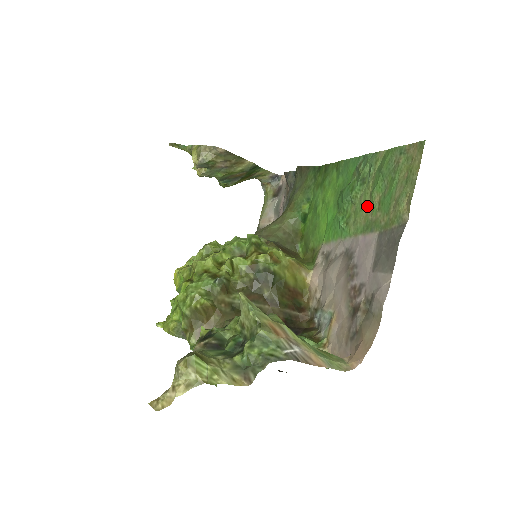
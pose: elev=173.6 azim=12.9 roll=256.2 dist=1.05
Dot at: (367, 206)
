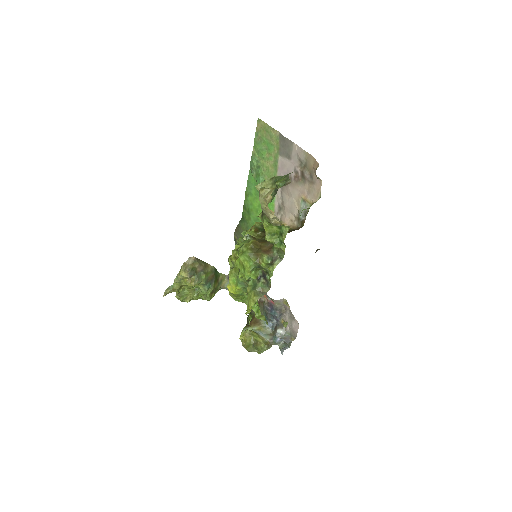
Dot at: (268, 165)
